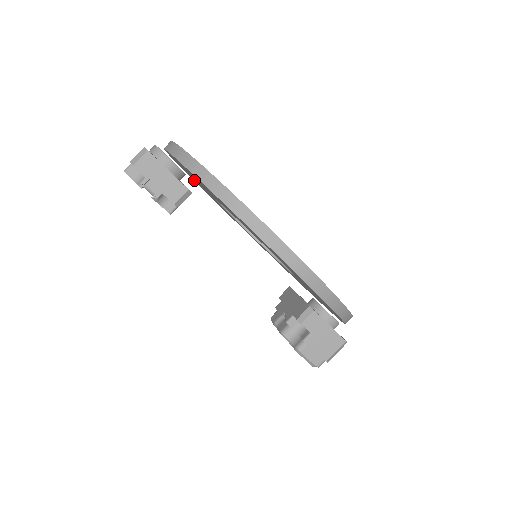
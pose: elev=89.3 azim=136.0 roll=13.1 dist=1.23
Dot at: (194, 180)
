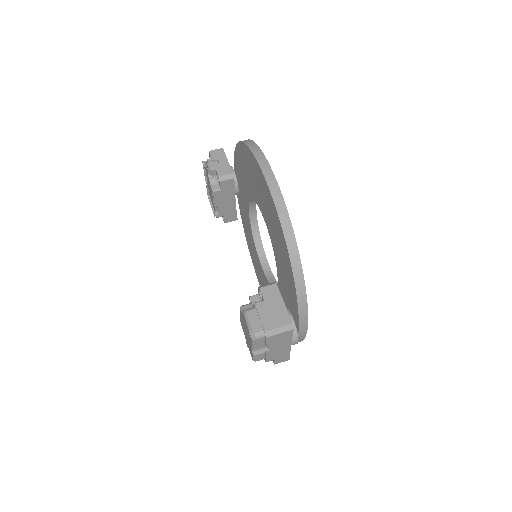
Dot at: (245, 226)
